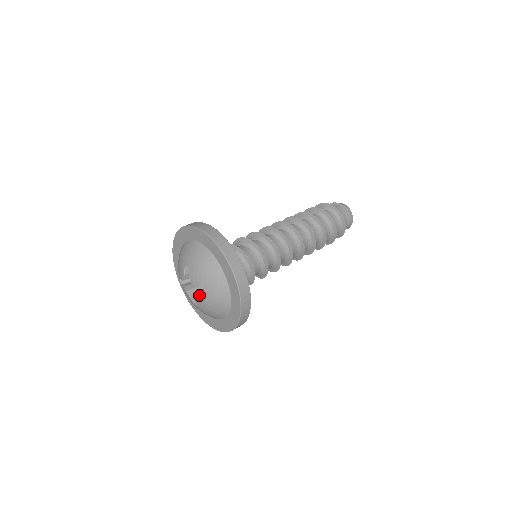
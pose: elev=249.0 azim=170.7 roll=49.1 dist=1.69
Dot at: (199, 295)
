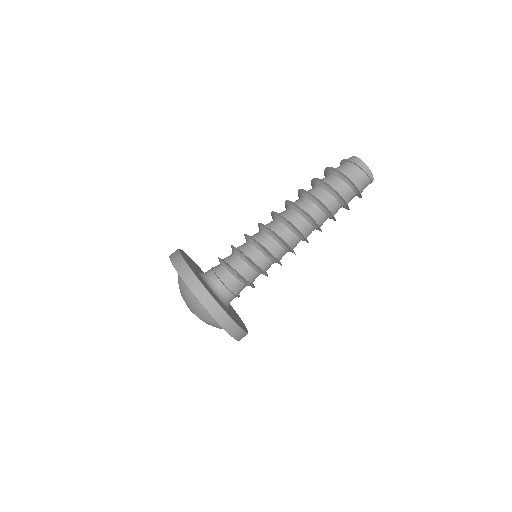
Dot at: occluded
